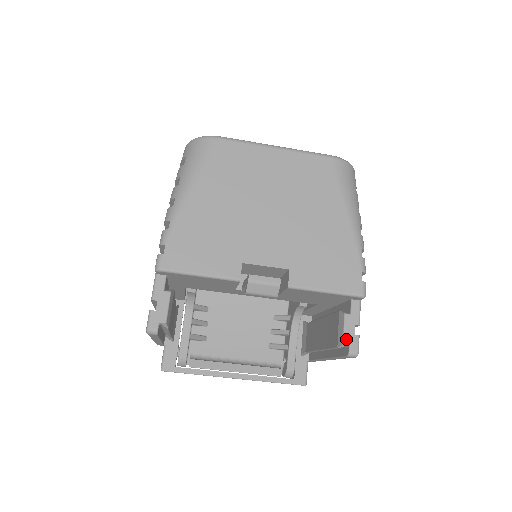
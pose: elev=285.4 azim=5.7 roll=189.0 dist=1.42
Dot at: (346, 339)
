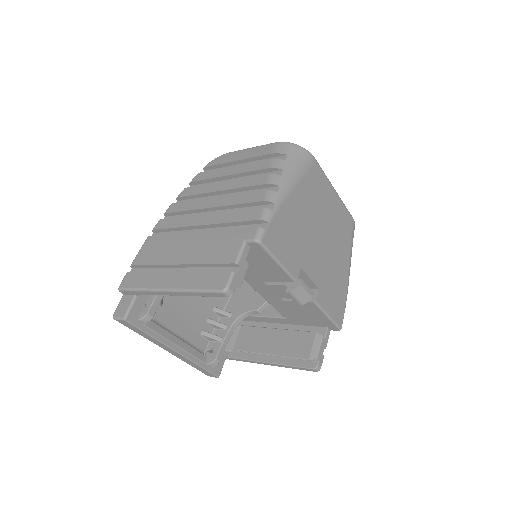
Dot at: (319, 356)
